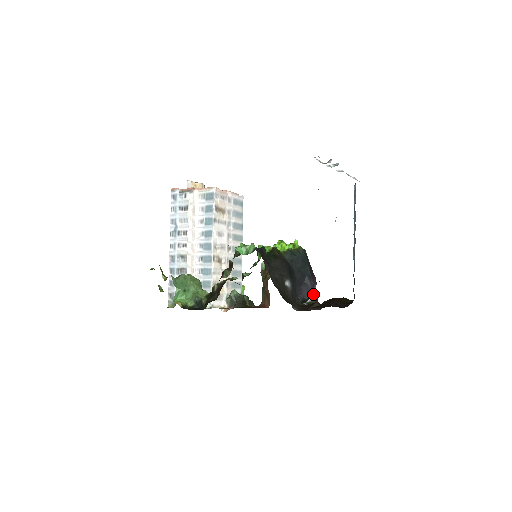
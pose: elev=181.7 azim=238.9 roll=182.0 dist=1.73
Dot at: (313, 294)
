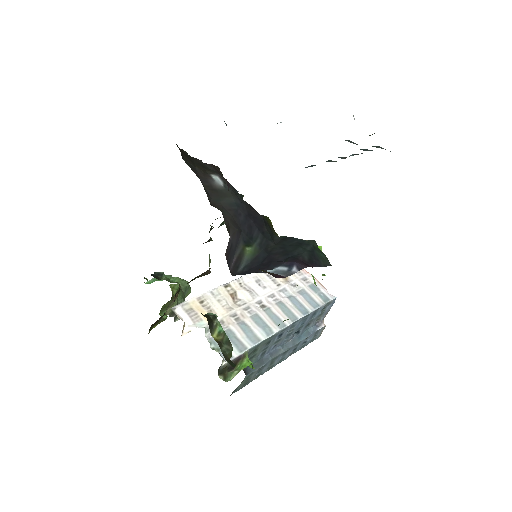
Dot at: (281, 272)
